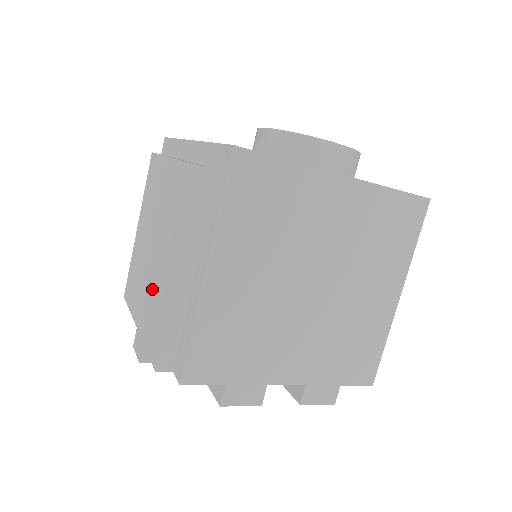
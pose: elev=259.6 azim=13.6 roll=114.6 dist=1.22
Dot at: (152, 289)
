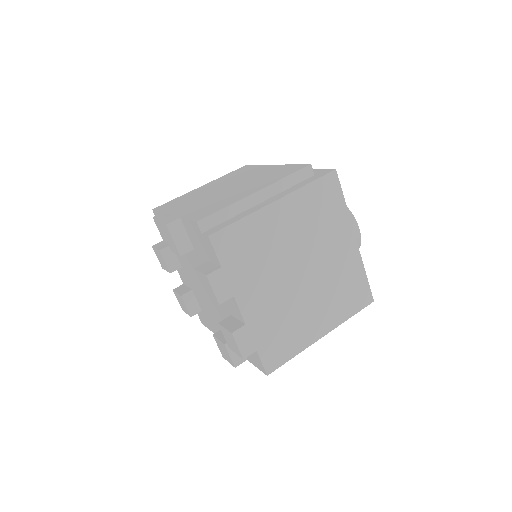
Dot at: (213, 200)
